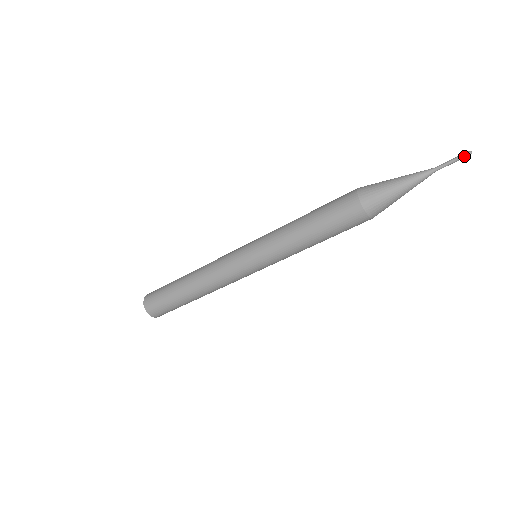
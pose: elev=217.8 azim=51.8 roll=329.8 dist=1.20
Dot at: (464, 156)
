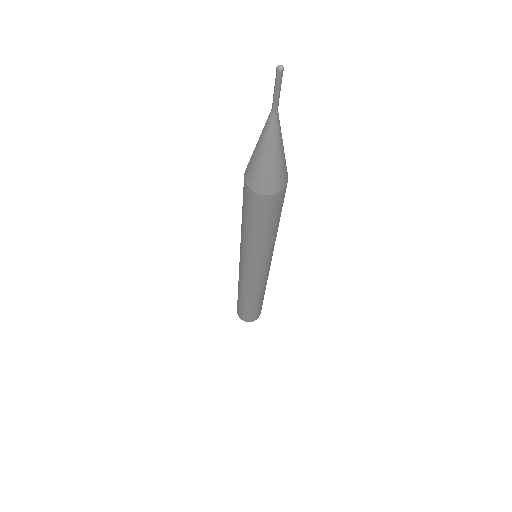
Dot at: (276, 76)
